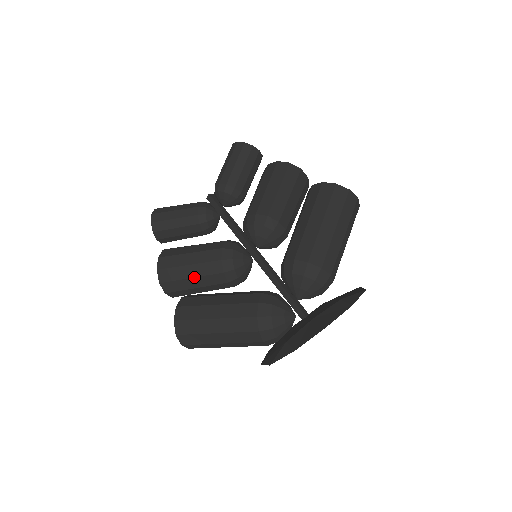
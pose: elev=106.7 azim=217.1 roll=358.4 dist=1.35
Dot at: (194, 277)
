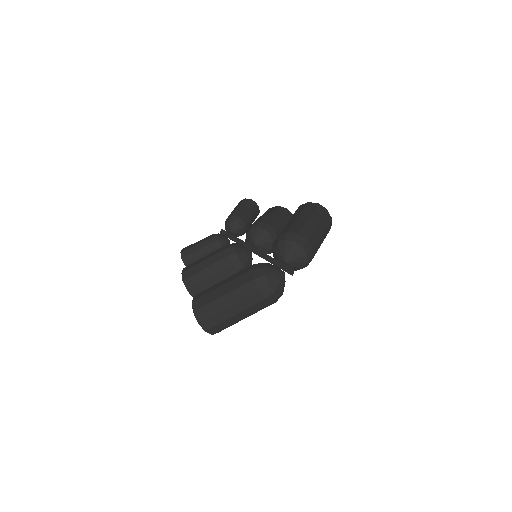
Dot at: (207, 267)
